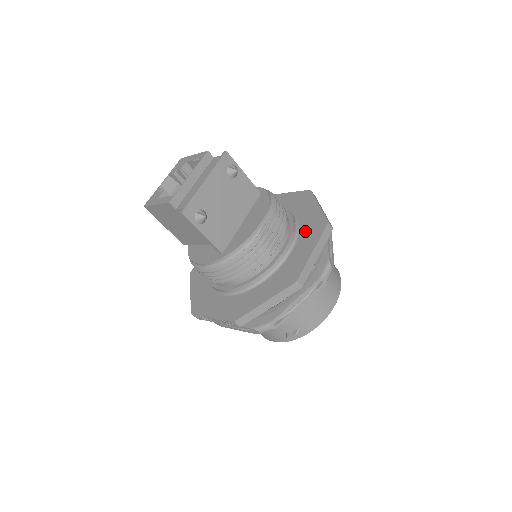
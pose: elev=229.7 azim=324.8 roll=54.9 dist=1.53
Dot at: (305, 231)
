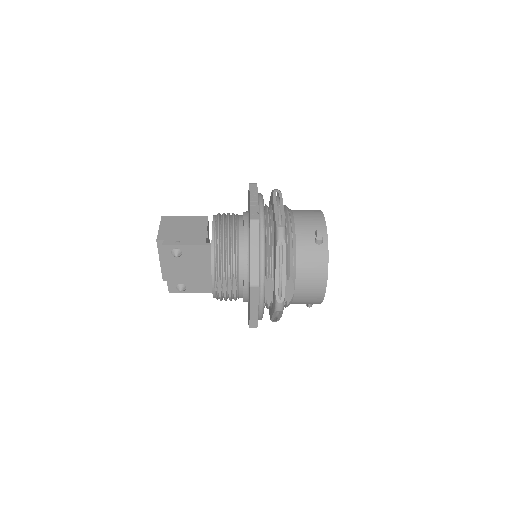
Dot at: occluded
